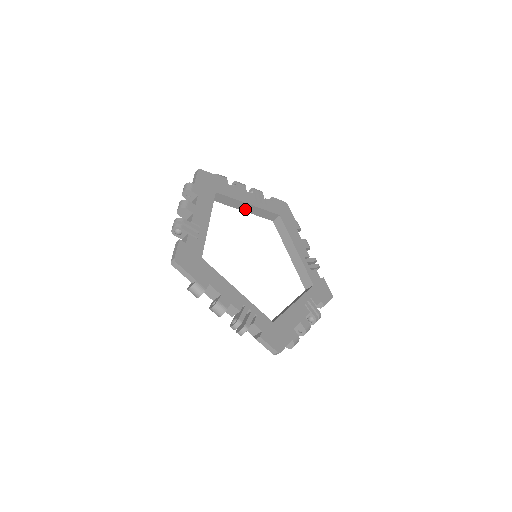
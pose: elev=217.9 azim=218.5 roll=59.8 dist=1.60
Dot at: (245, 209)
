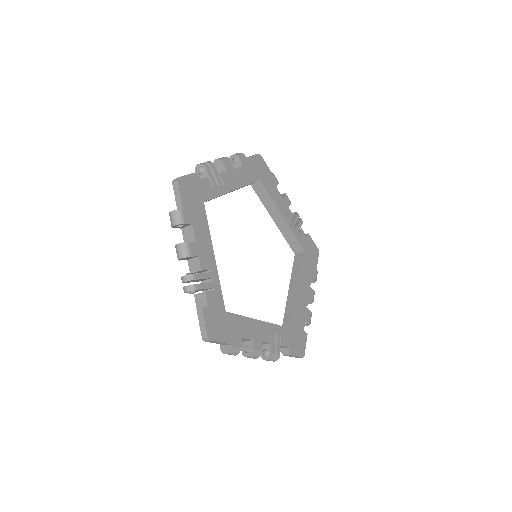
Dot at: (277, 220)
